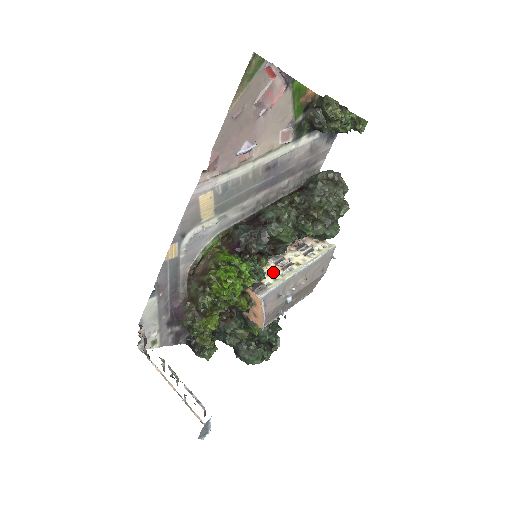
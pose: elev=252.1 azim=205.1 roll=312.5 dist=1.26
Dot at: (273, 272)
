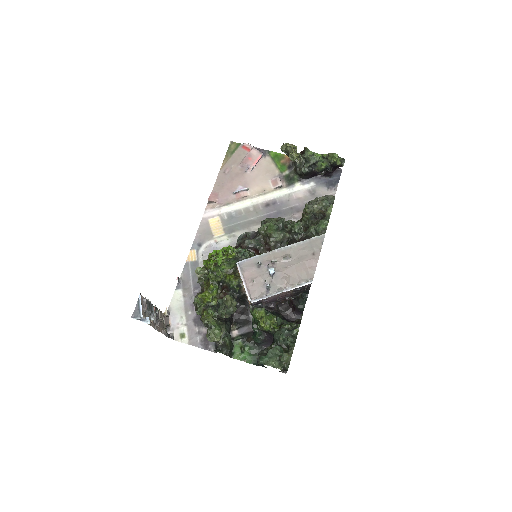
Dot at: occluded
